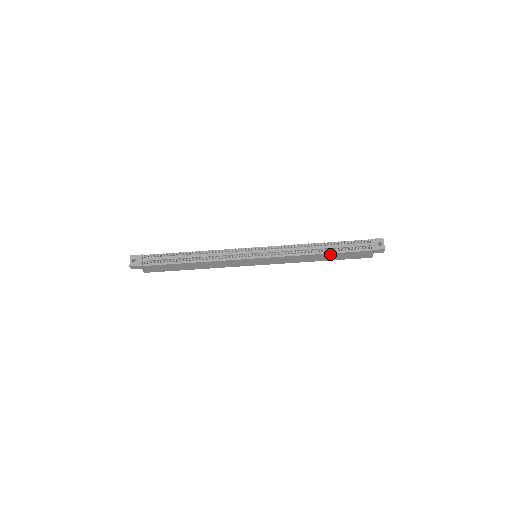
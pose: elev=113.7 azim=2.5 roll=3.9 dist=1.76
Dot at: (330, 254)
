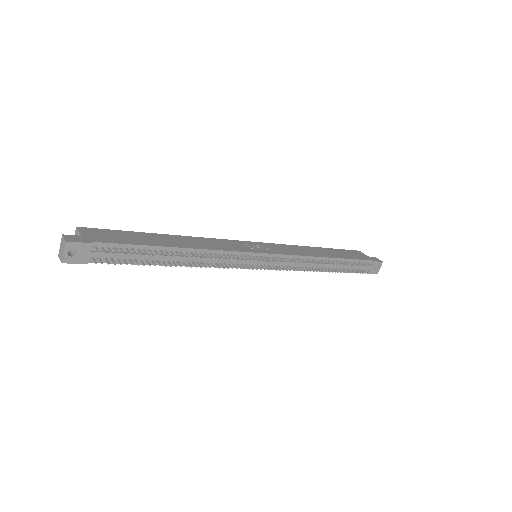
Dot at: occluded
